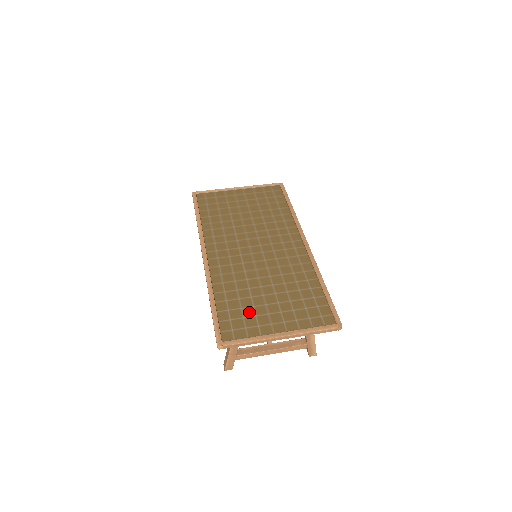
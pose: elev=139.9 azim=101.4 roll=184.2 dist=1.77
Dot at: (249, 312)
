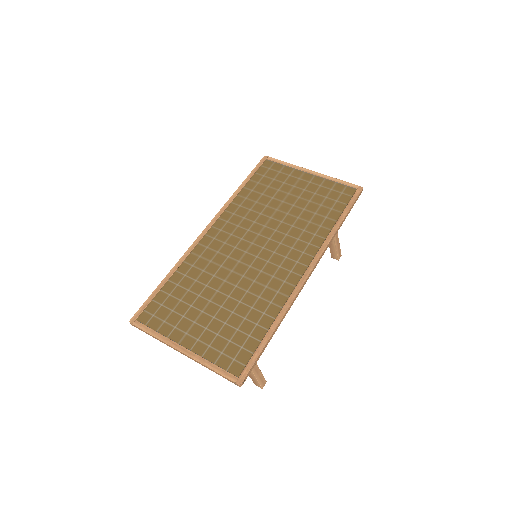
Dot at: (182, 308)
